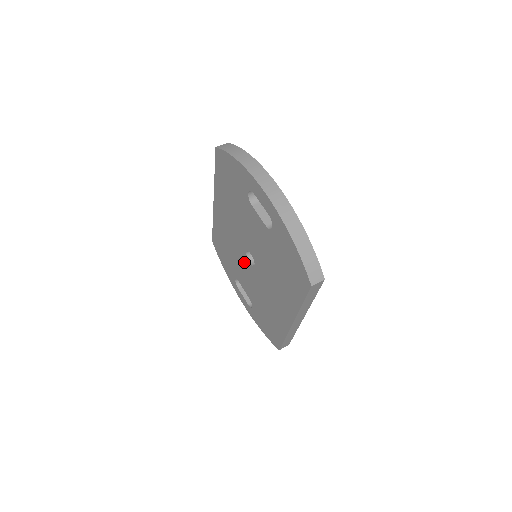
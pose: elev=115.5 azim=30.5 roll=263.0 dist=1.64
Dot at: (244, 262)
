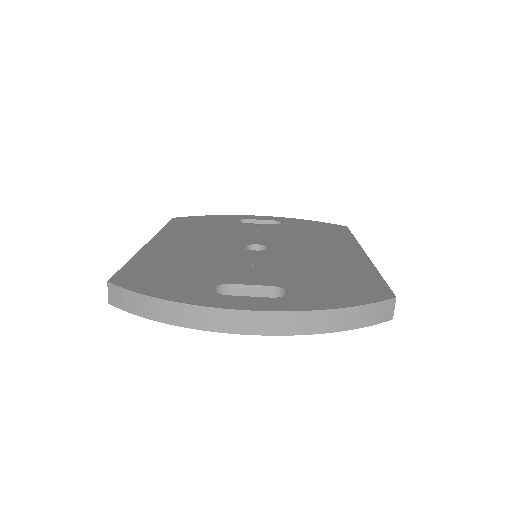
Dot at: occluded
